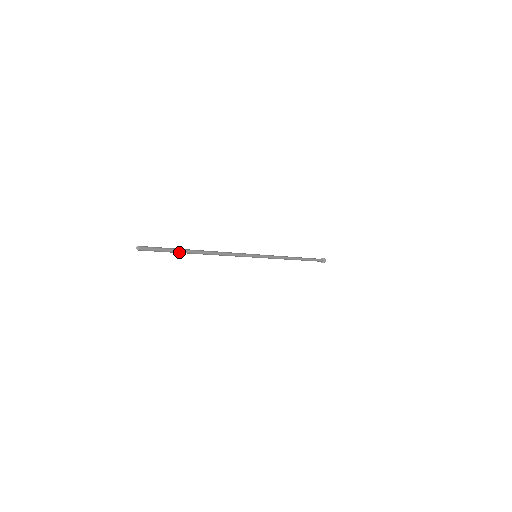
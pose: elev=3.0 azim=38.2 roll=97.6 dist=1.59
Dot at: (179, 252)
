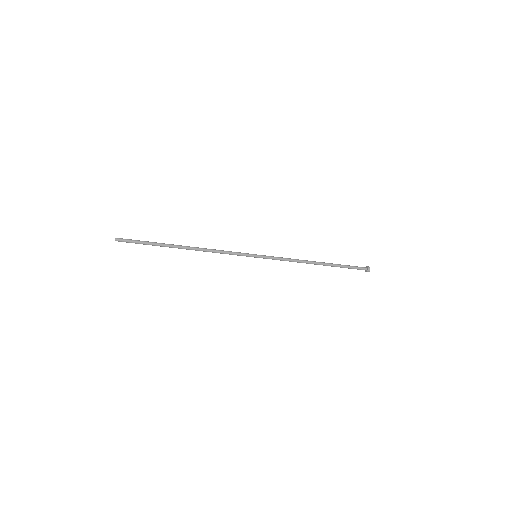
Dot at: (157, 245)
